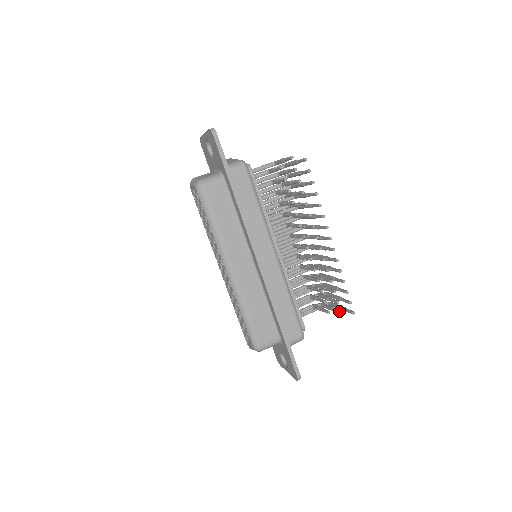
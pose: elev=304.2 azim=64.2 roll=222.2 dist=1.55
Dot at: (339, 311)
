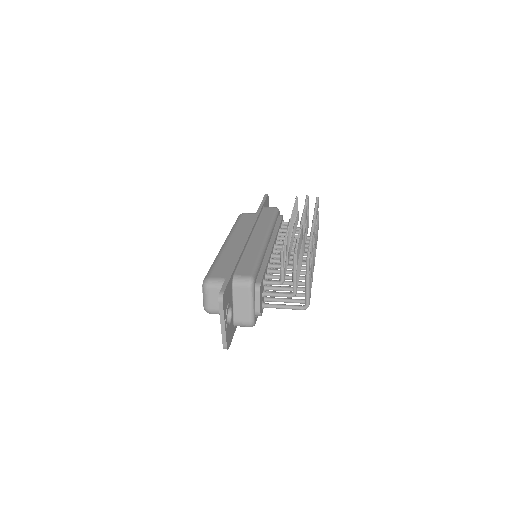
Dot at: (294, 255)
